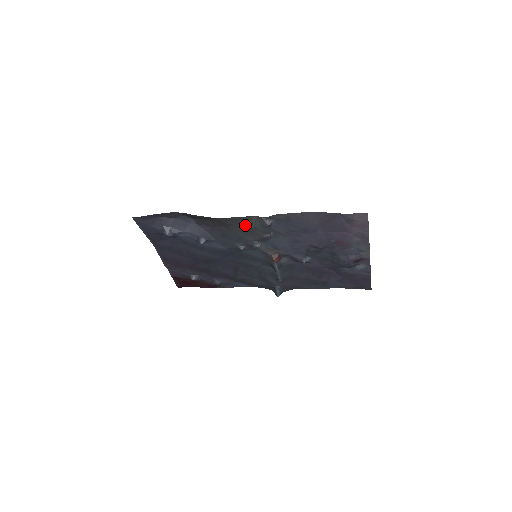
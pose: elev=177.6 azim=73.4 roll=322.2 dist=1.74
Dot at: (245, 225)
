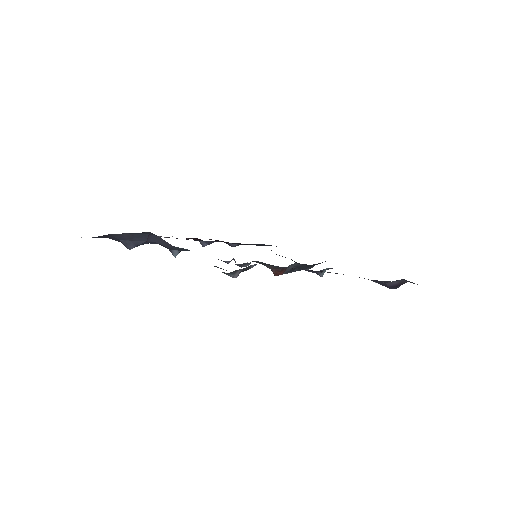
Dot at: occluded
